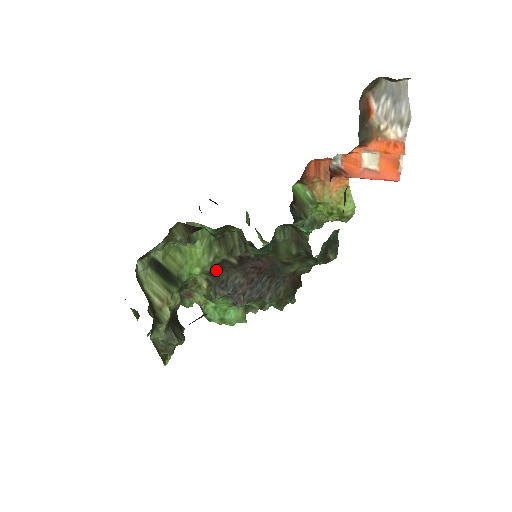
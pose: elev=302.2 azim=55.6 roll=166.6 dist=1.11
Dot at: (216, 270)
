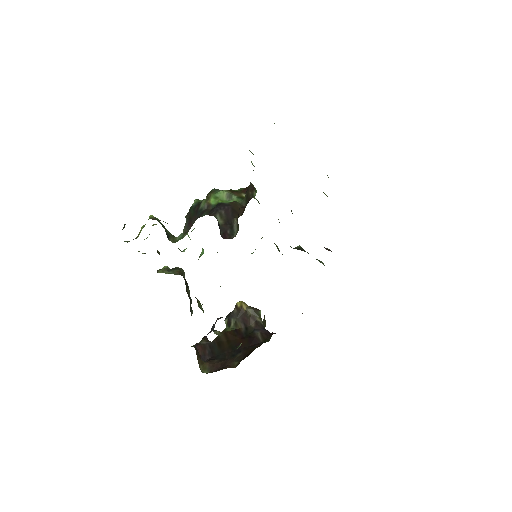
Dot at: occluded
